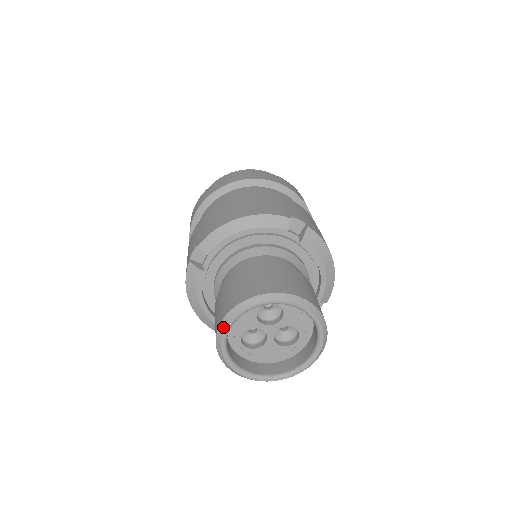
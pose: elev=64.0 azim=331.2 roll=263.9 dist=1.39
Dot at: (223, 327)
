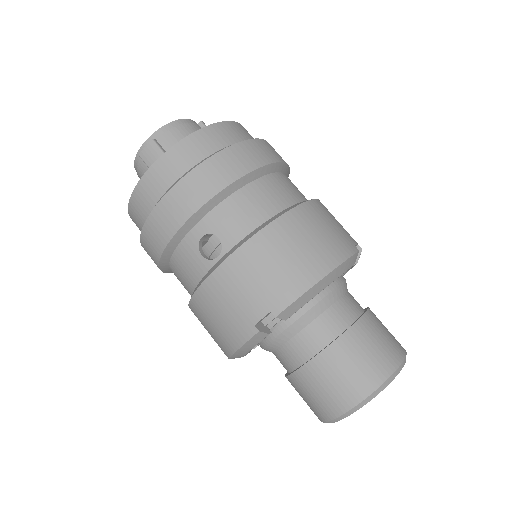
Dot at: (353, 411)
